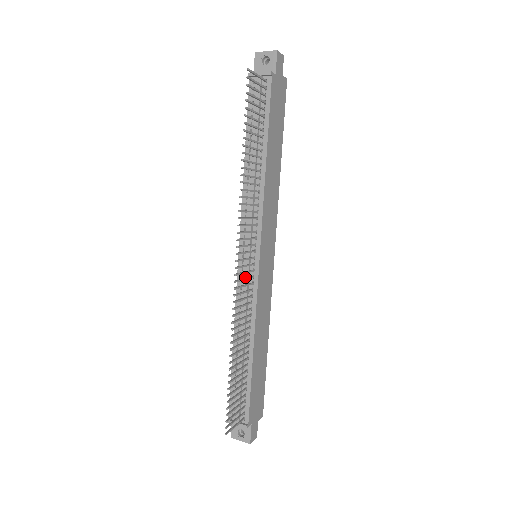
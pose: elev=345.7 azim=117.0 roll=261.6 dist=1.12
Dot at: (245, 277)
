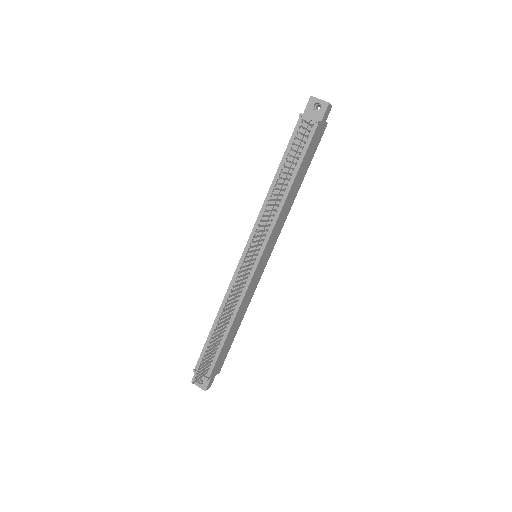
Dot at: occluded
